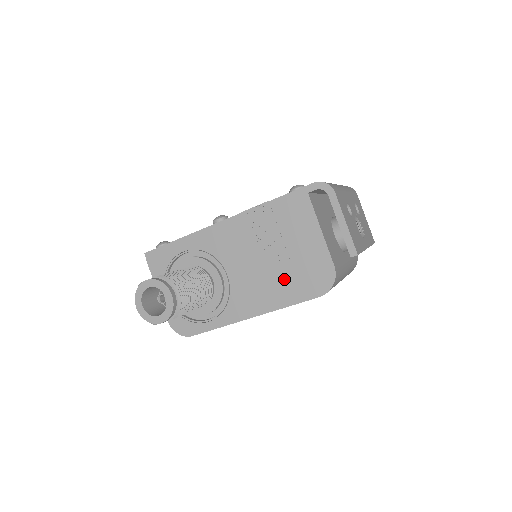
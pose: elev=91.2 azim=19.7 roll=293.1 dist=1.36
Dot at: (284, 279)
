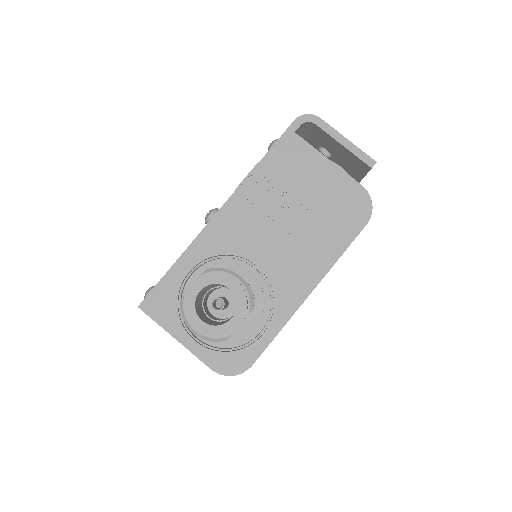
Dot at: (320, 230)
